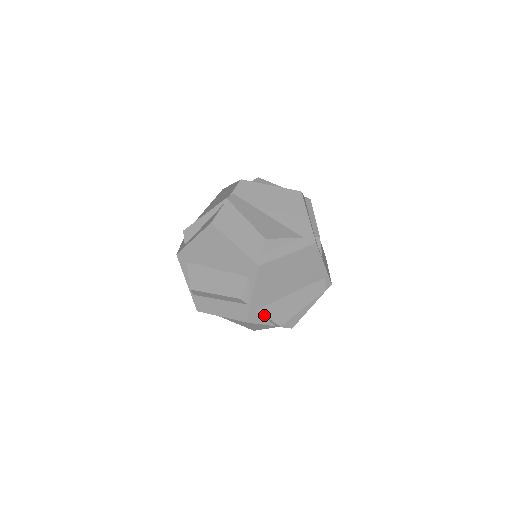
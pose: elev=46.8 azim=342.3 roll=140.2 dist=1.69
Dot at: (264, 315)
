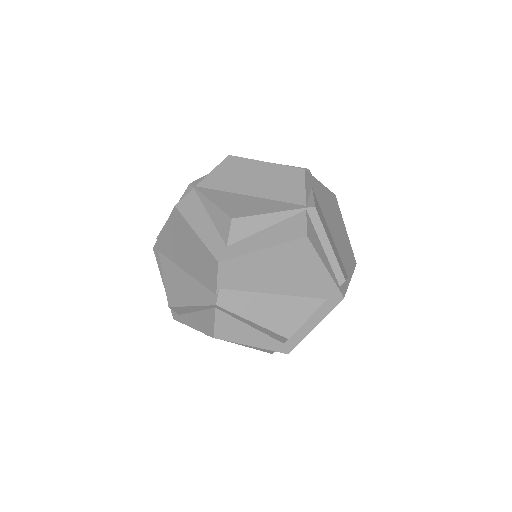
Dot at: occluded
